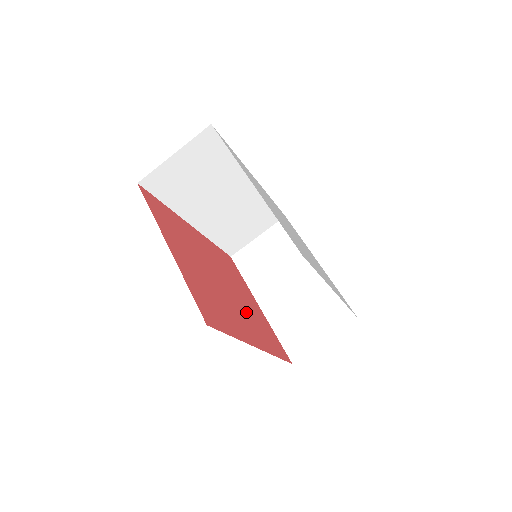
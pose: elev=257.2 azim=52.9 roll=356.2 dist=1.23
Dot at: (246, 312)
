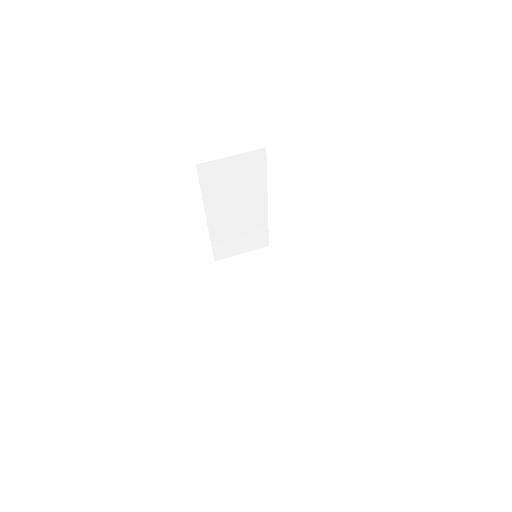
Dot at: occluded
